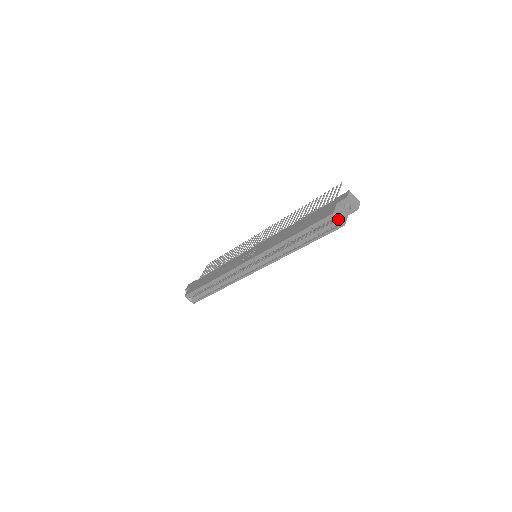
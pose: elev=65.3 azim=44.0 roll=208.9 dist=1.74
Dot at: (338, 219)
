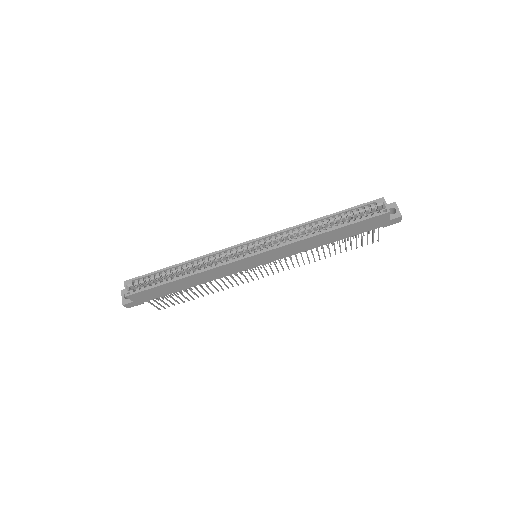
Dot at: (386, 204)
